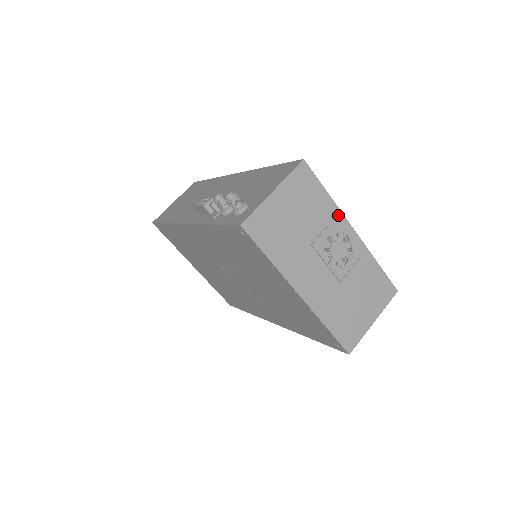
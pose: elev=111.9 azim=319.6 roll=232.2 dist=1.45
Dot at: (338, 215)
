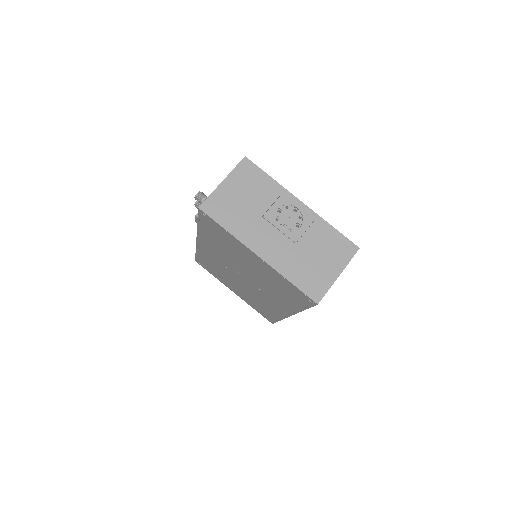
Dot at: (284, 192)
